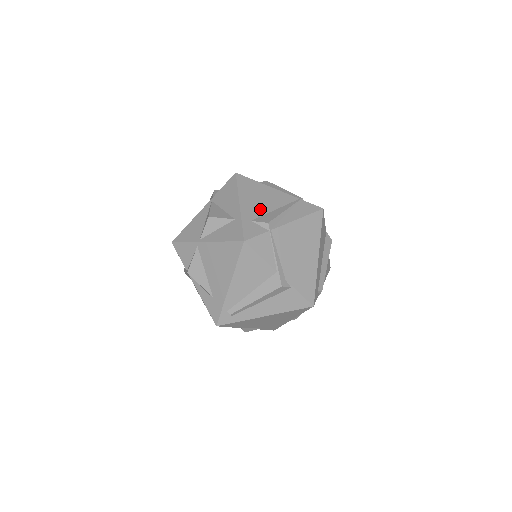
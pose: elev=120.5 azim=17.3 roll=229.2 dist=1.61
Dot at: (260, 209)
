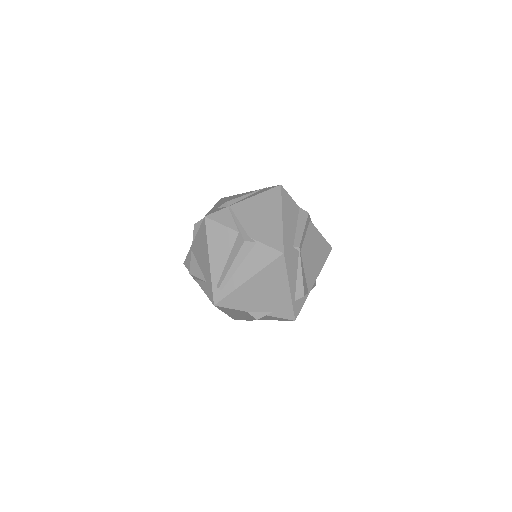
Dot at: occluded
